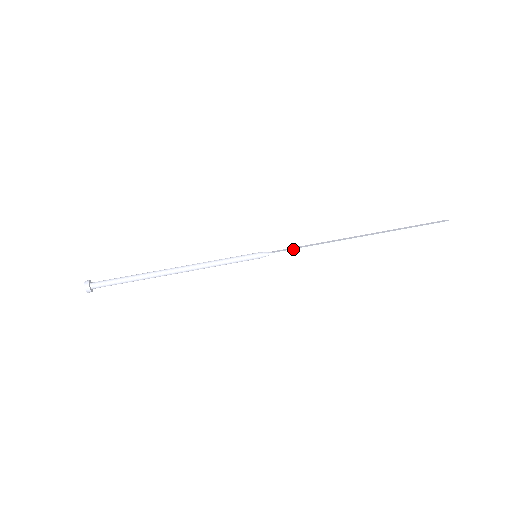
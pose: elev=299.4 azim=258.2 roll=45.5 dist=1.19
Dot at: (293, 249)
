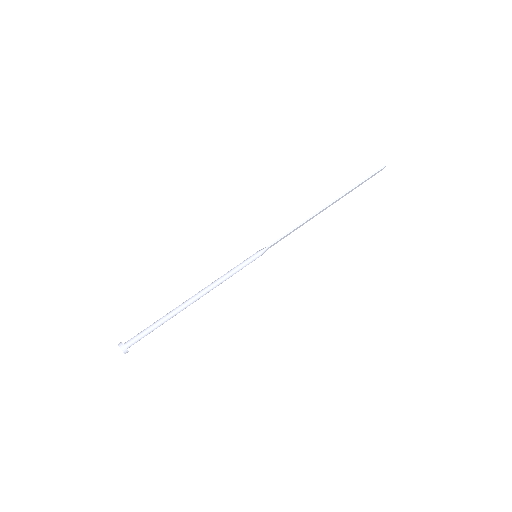
Dot at: (282, 236)
